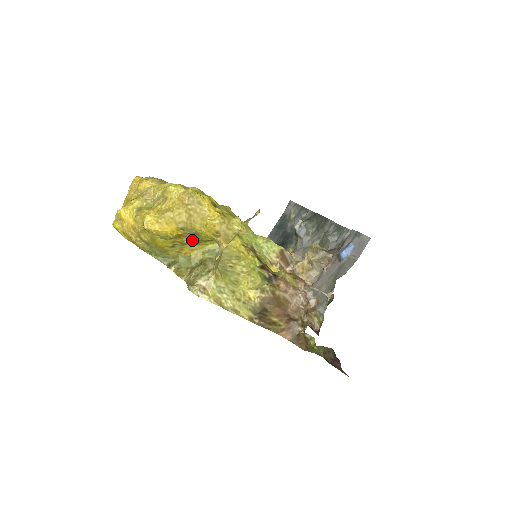
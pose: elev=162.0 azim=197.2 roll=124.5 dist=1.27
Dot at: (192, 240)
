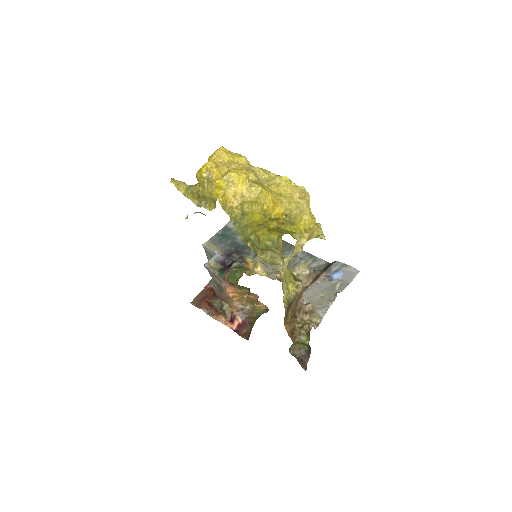
Dot at: (278, 226)
